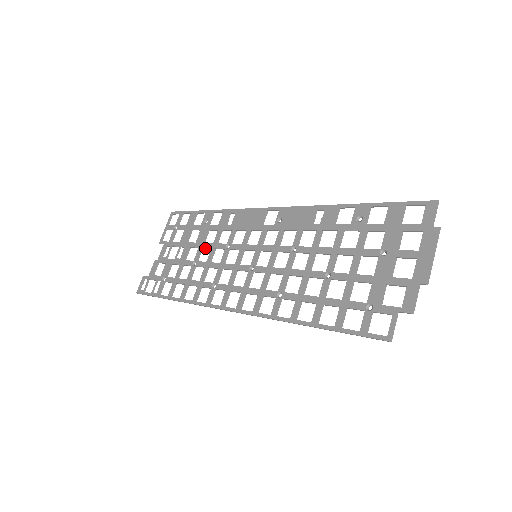
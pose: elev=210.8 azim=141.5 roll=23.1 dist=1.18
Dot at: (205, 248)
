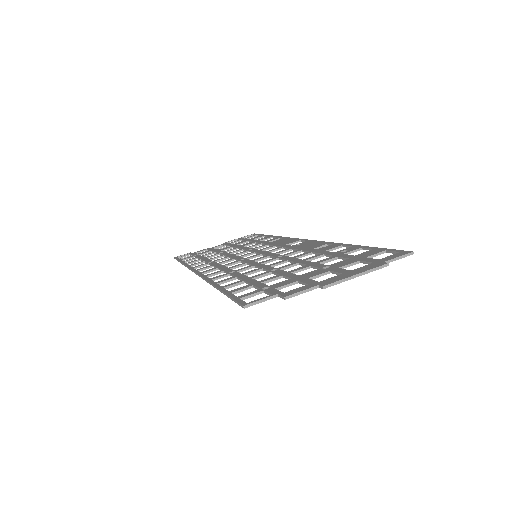
Dot at: occluded
